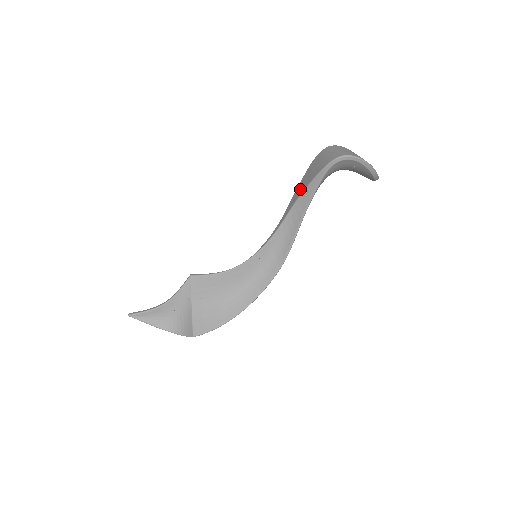
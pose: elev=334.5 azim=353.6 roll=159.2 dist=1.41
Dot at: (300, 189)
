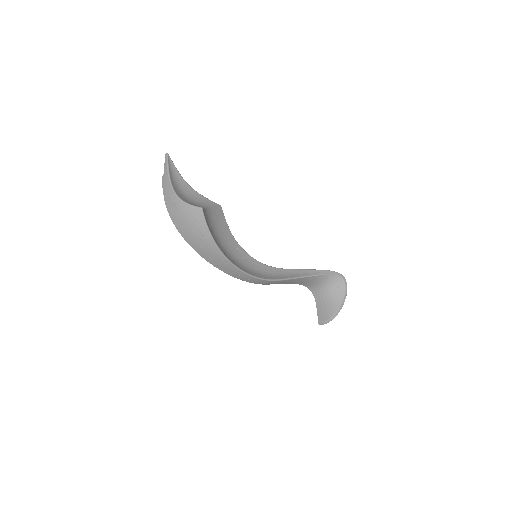
Dot at: occluded
